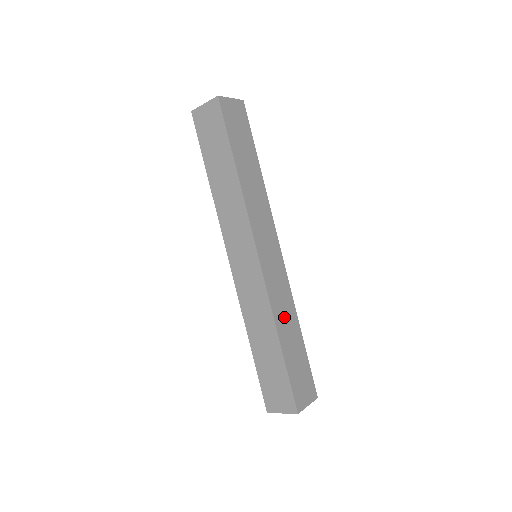
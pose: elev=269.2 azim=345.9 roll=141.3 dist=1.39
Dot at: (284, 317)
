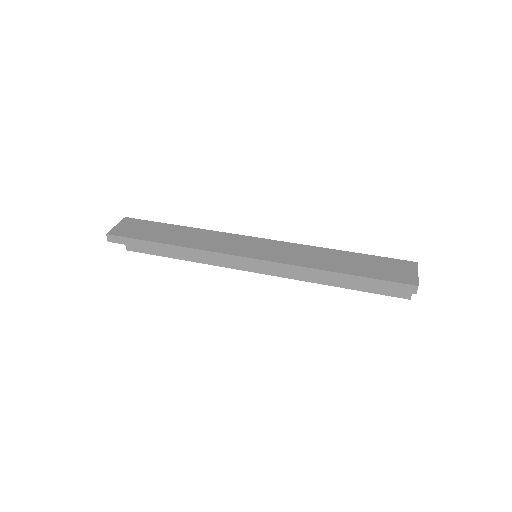
Dot at: occluded
